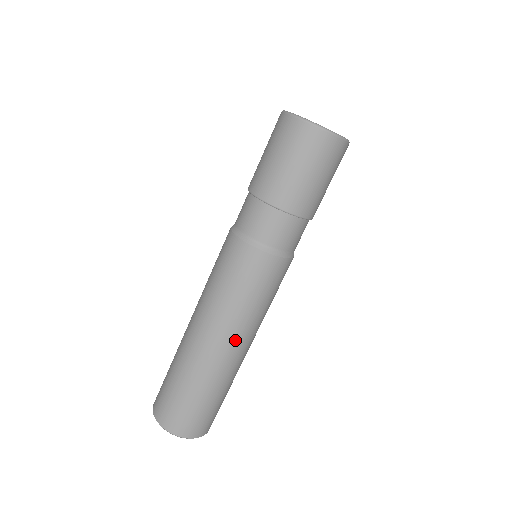
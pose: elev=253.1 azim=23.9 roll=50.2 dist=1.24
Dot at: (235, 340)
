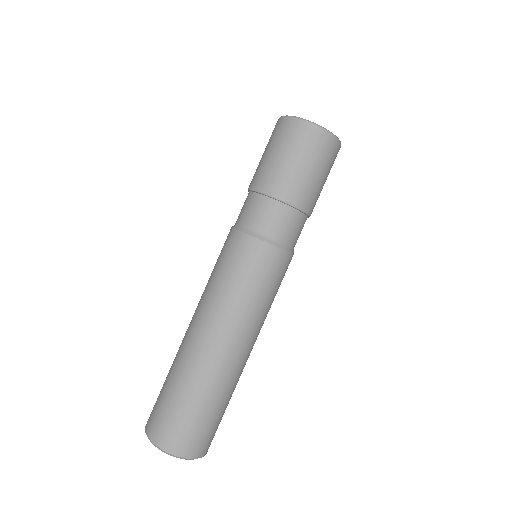
Dot at: (224, 334)
